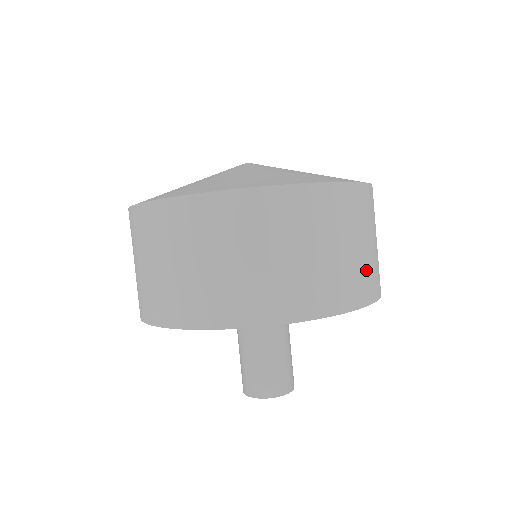
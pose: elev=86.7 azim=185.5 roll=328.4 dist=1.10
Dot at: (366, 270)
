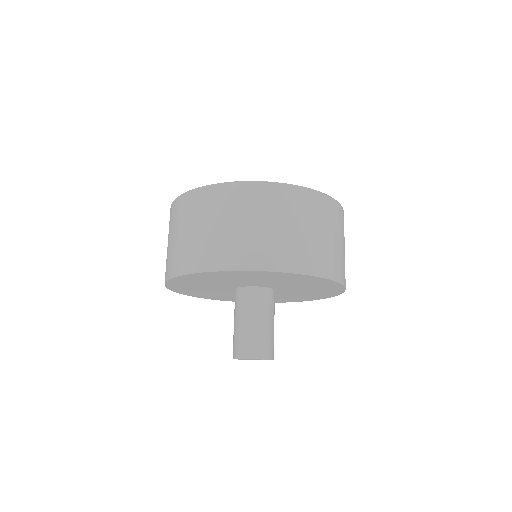
Dot at: occluded
